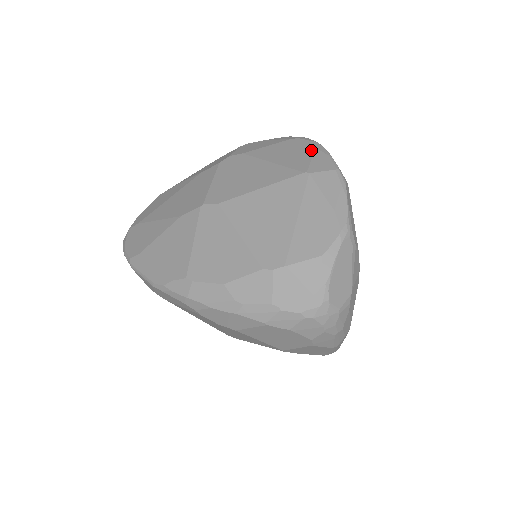
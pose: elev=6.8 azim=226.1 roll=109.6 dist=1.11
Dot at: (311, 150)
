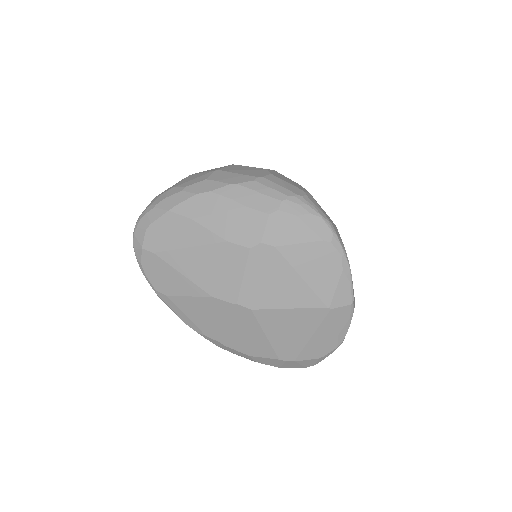
Dot at: (338, 273)
